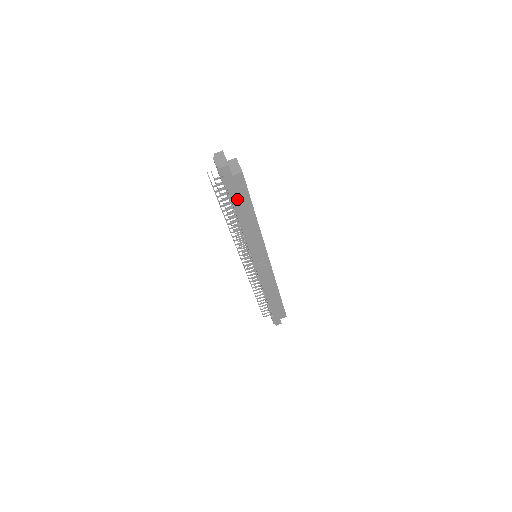
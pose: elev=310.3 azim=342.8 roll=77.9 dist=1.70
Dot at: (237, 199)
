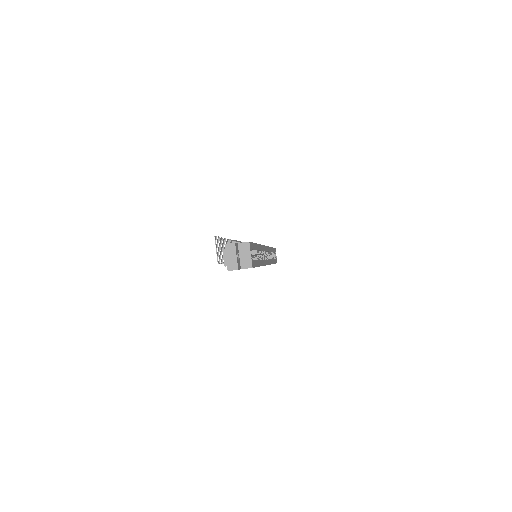
Dot at: occluded
